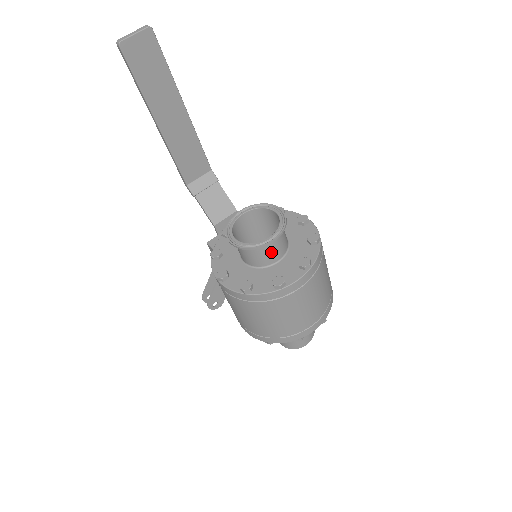
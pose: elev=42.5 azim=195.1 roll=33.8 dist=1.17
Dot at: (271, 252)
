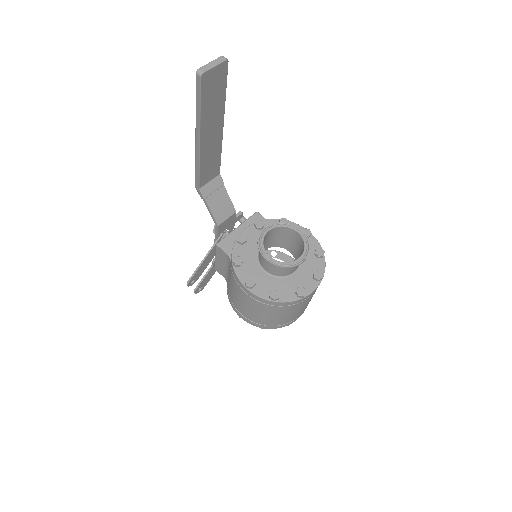
Dot at: (295, 267)
